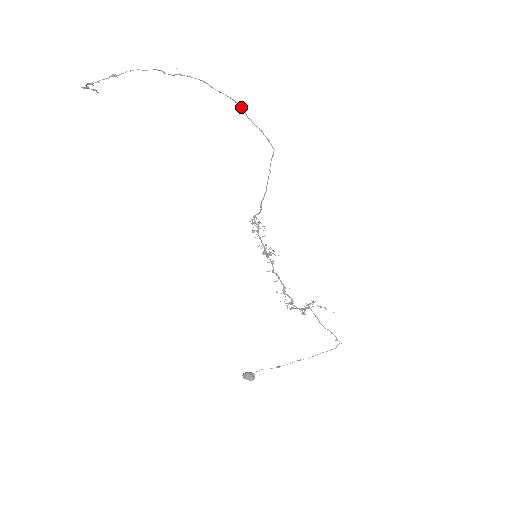
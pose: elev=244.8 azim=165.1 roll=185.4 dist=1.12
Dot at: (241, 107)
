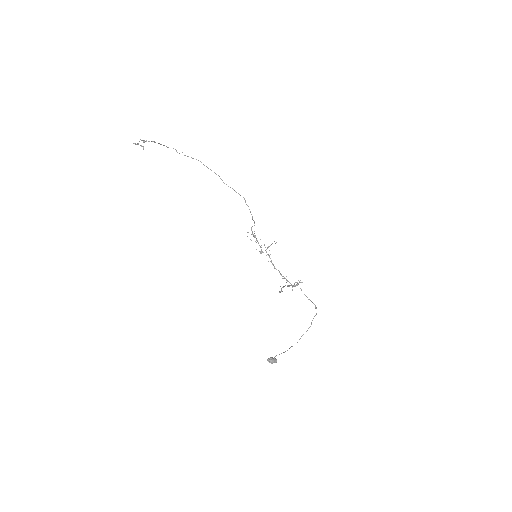
Dot at: occluded
